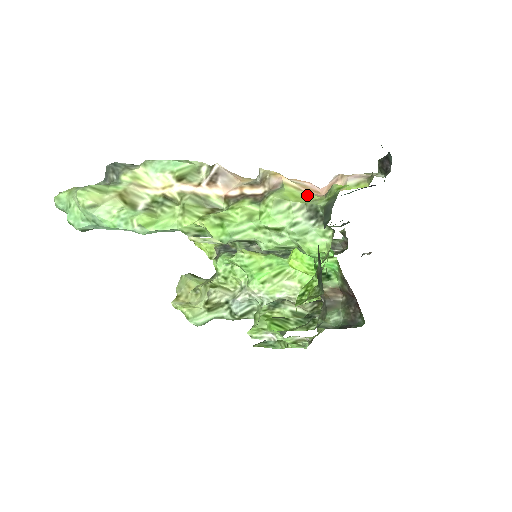
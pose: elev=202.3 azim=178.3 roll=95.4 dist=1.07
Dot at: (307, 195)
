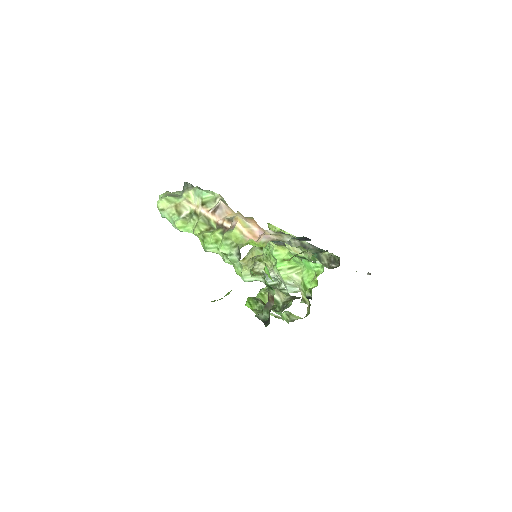
Dot at: (242, 239)
